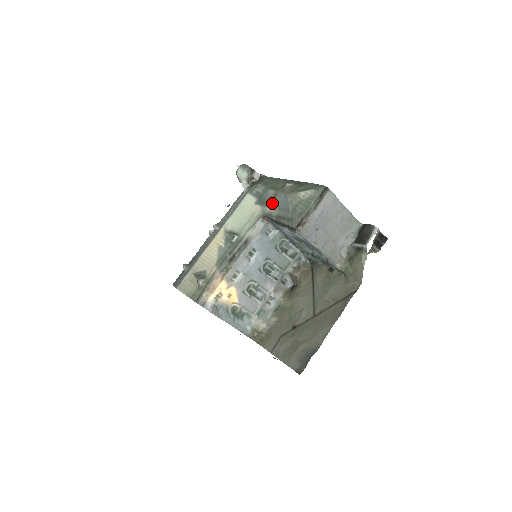
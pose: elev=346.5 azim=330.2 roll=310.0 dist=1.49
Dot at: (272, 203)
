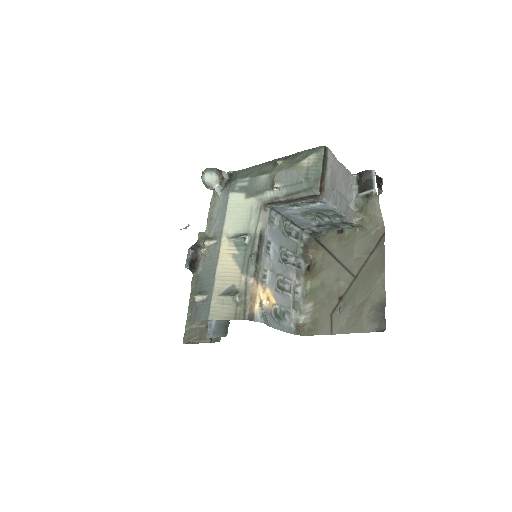
Dot at: (274, 185)
